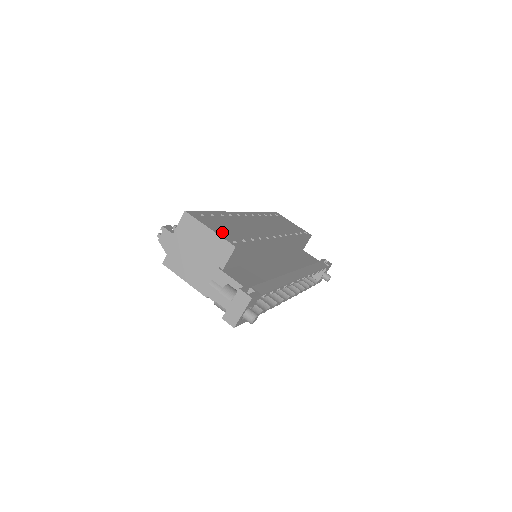
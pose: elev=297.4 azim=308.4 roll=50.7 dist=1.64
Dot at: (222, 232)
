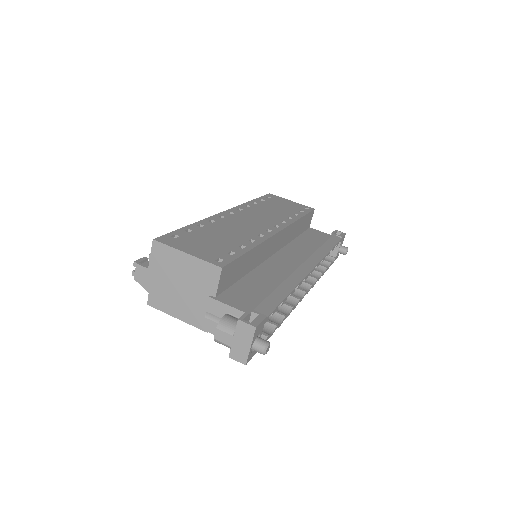
Dot at: (203, 252)
